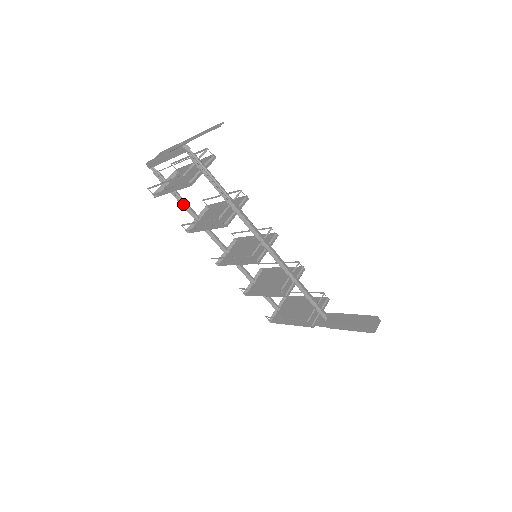
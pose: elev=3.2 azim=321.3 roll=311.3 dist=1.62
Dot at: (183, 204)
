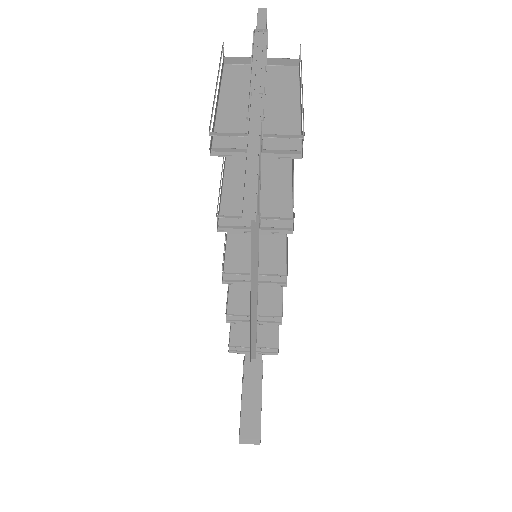
Dot at: occluded
